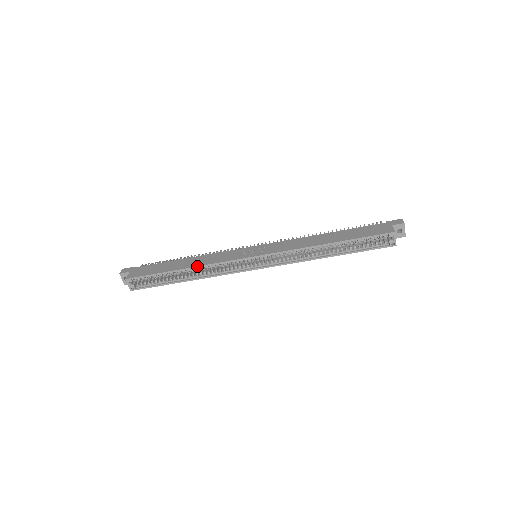
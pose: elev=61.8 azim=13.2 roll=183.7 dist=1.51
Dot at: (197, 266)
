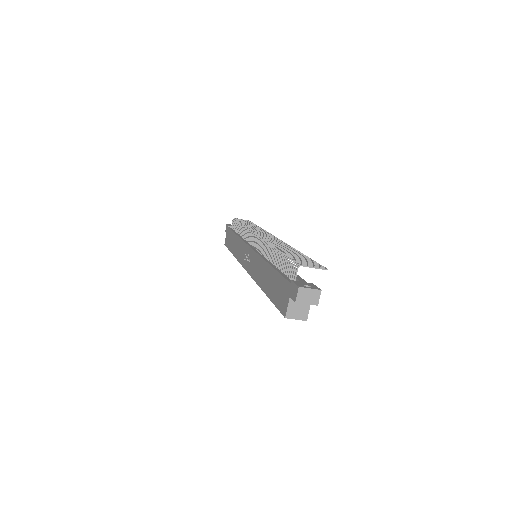
Dot at: occluded
